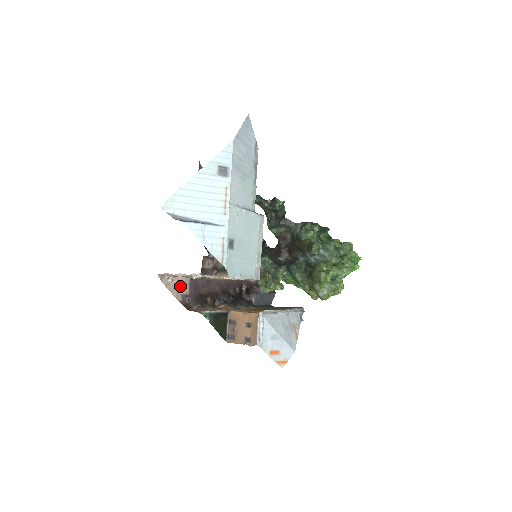
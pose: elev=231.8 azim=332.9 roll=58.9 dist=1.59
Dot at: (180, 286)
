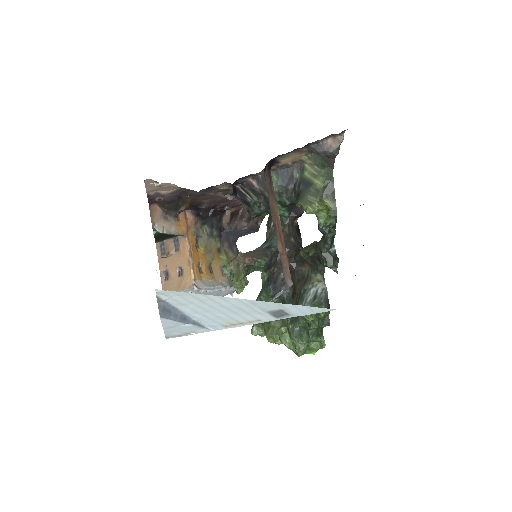
Dot at: (164, 187)
